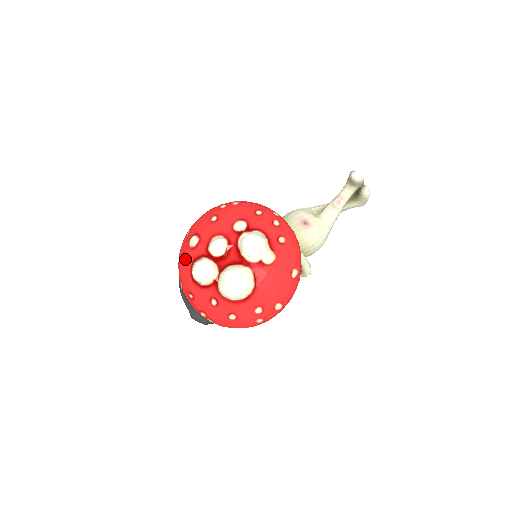
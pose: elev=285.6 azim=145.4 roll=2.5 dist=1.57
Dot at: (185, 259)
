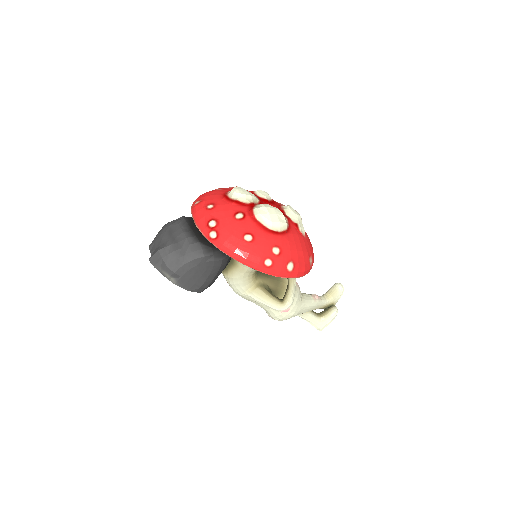
Dot at: (220, 189)
